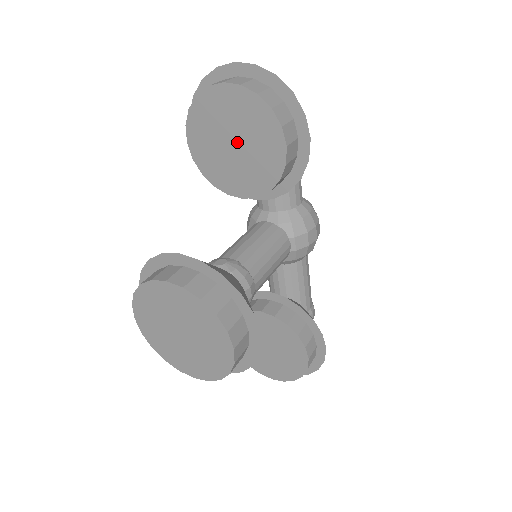
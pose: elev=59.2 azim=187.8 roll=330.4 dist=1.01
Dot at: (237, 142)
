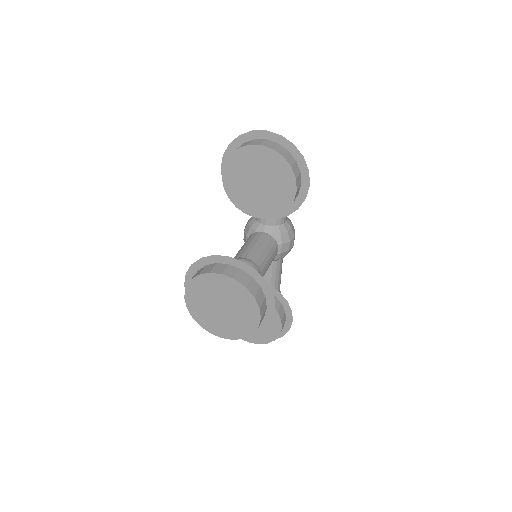
Dot at: (261, 182)
